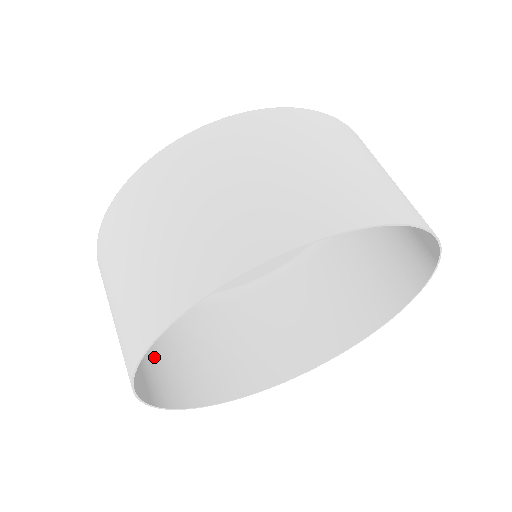
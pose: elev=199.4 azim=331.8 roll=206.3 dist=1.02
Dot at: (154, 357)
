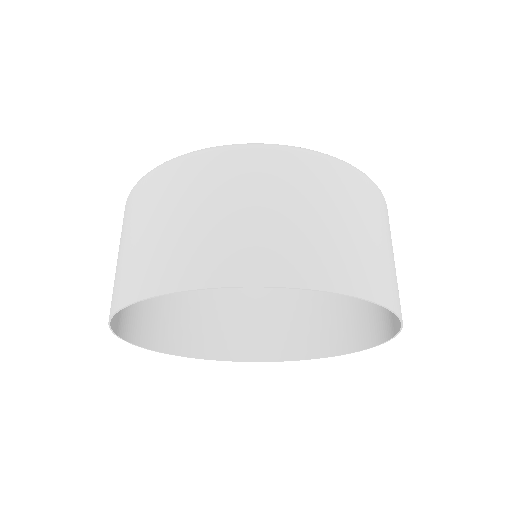
Dot at: (244, 320)
